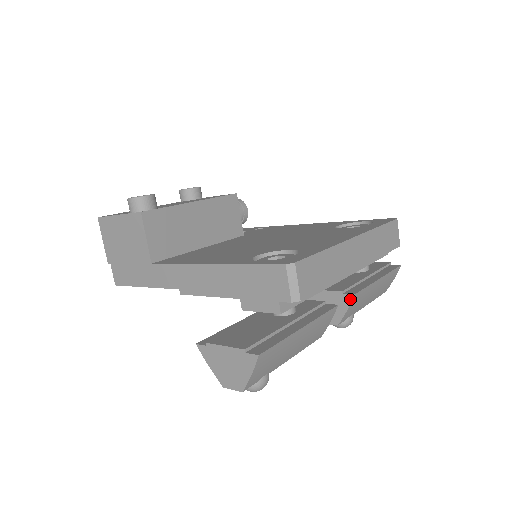
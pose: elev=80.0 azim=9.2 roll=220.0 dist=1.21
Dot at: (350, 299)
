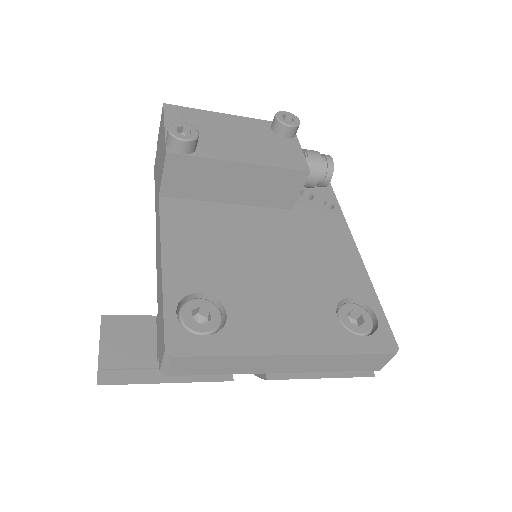
Dot at: (264, 377)
